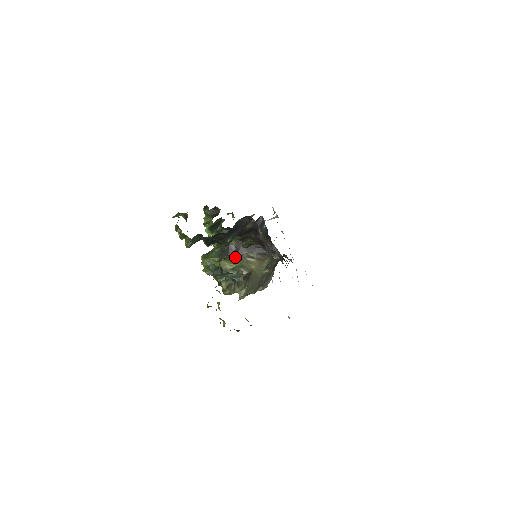
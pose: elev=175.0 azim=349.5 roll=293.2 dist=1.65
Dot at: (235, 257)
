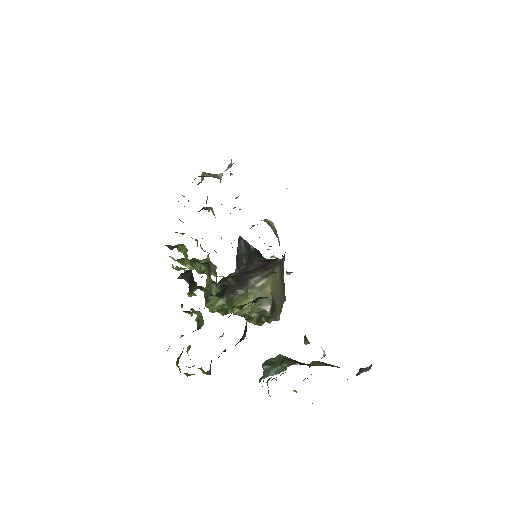
Dot at: (242, 290)
